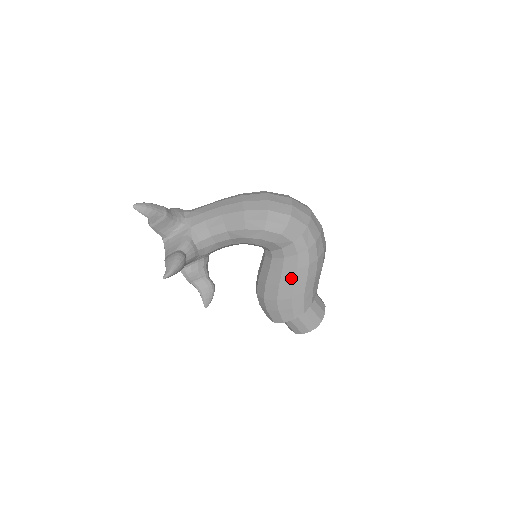
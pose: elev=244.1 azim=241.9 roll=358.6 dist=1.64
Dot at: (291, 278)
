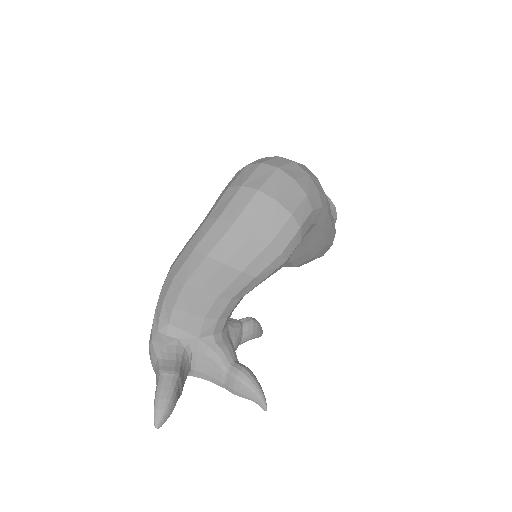
Dot at: (319, 238)
